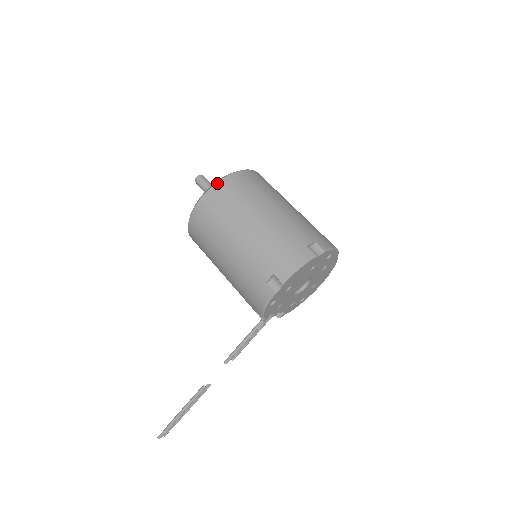
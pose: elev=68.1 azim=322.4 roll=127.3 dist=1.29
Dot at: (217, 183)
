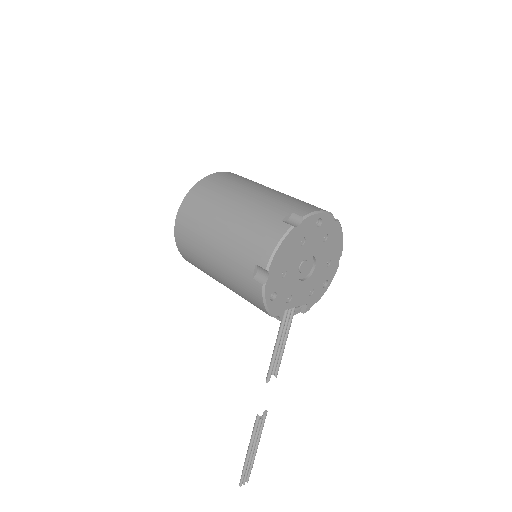
Dot at: (184, 198)
